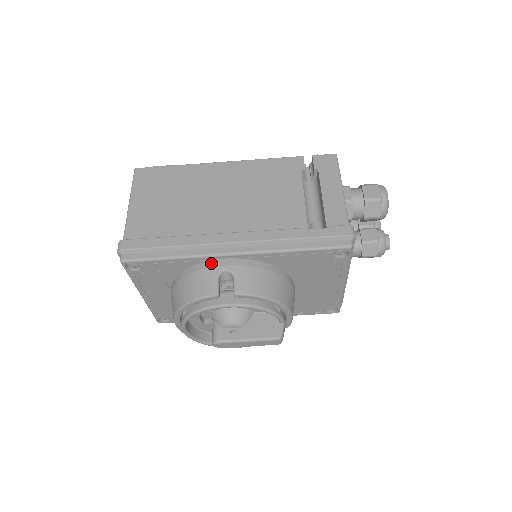
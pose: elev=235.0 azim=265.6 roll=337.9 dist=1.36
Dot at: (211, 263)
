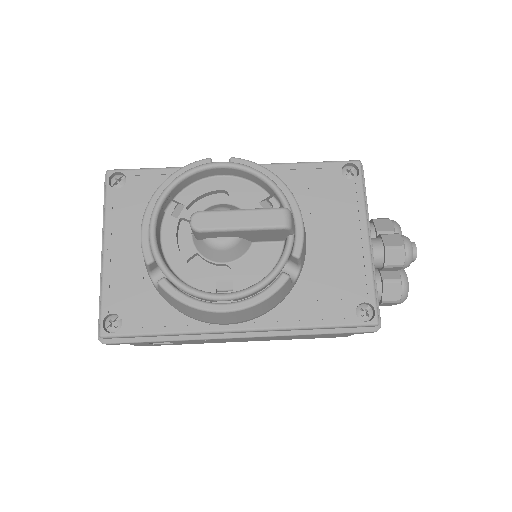
Dot at: occluded
